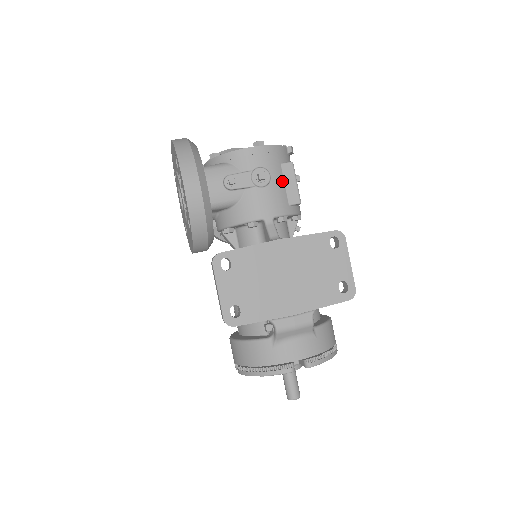
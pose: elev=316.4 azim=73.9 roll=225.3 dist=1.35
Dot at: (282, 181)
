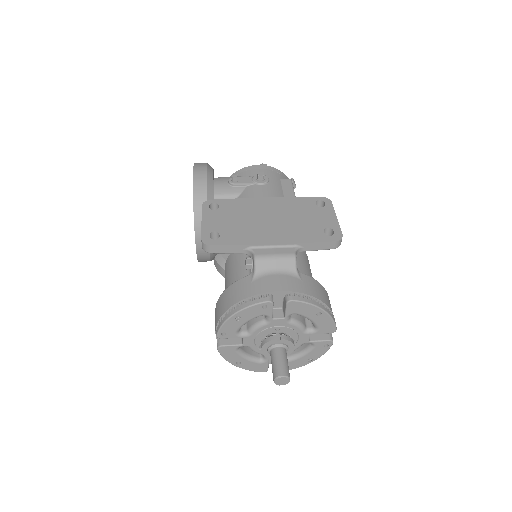
Dot at: (280, 187)
